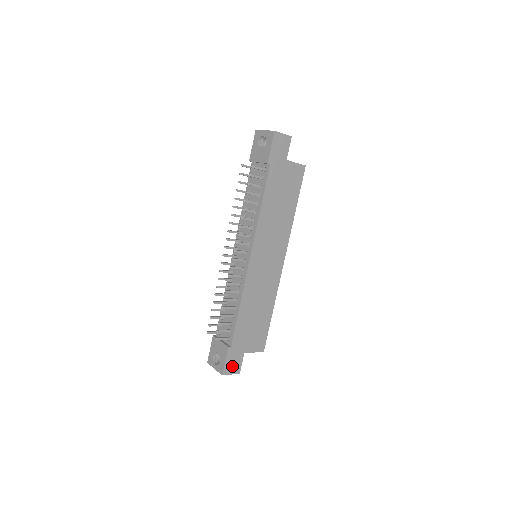
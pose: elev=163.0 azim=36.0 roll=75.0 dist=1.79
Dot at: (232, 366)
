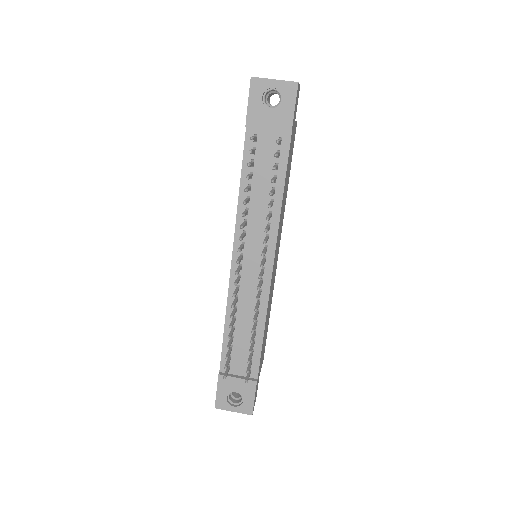
Dot at: (255, 398)
